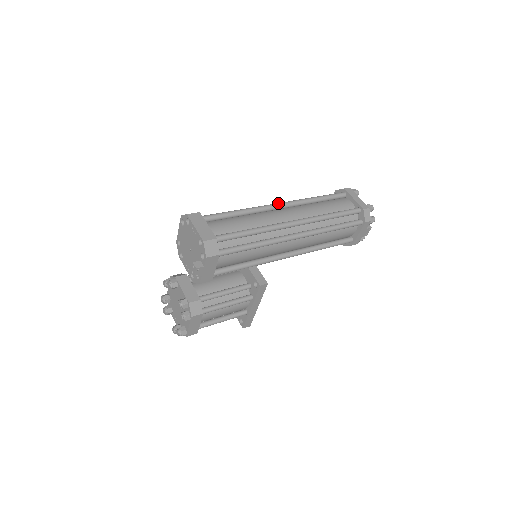
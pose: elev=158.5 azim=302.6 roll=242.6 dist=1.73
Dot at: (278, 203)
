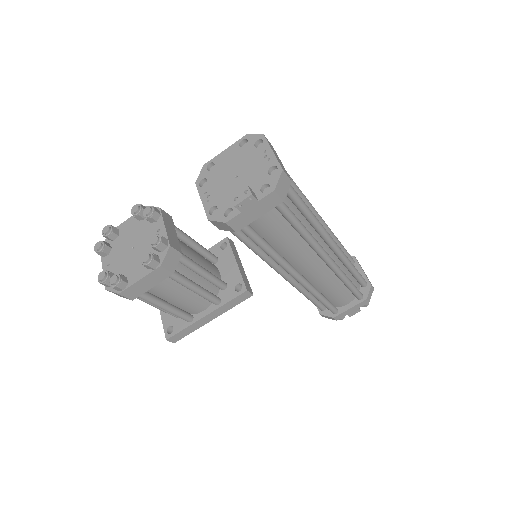
Dot at: occluded
